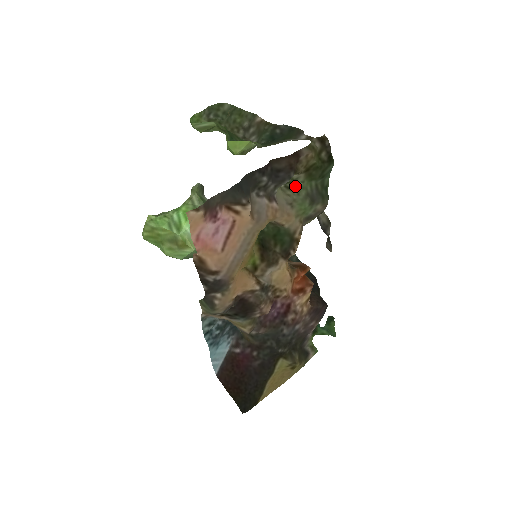
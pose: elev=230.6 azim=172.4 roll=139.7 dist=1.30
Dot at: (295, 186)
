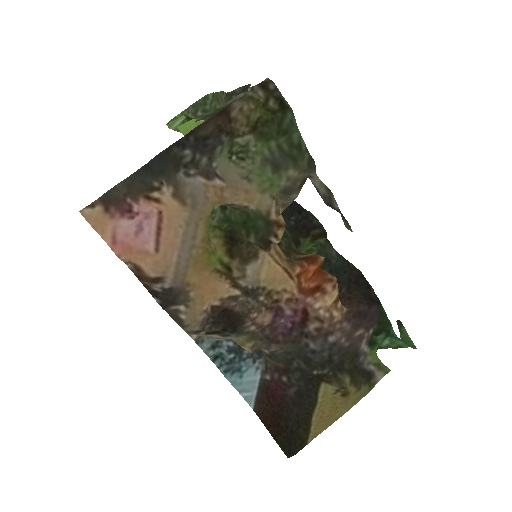
Dot at: (248, 154)
